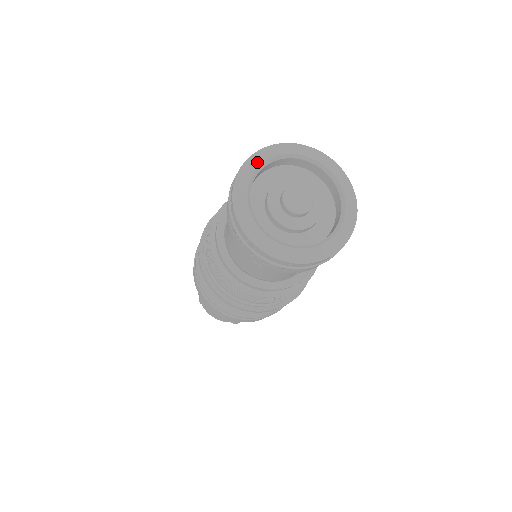
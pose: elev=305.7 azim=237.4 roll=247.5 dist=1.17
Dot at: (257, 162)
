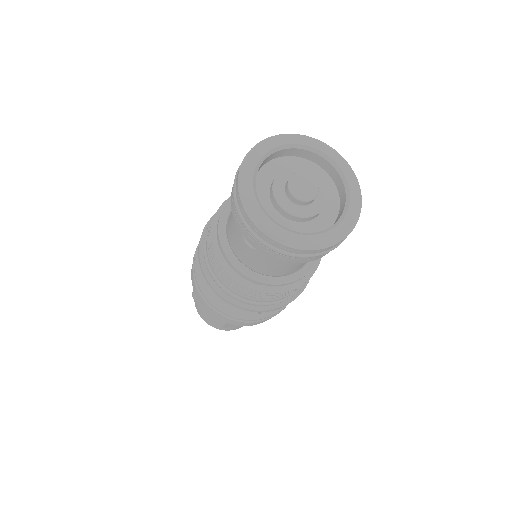
Dot at: (275, 143)
